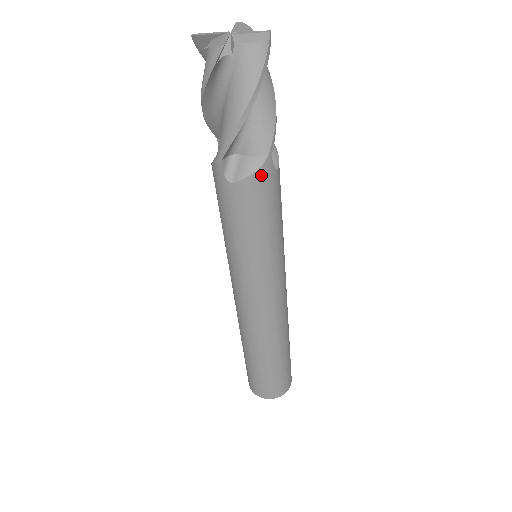
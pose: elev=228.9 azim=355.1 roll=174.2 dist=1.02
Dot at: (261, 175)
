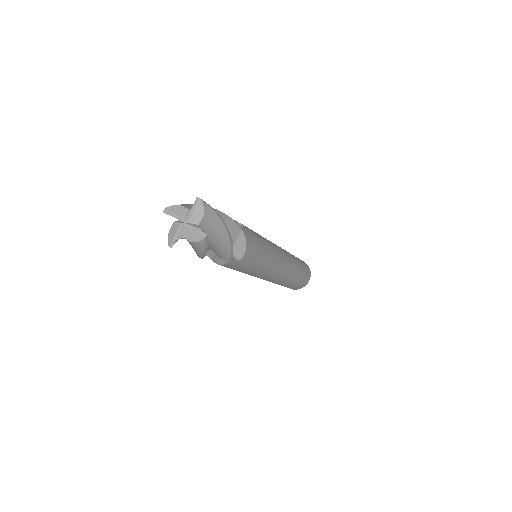
Dot at: (227, 265)
